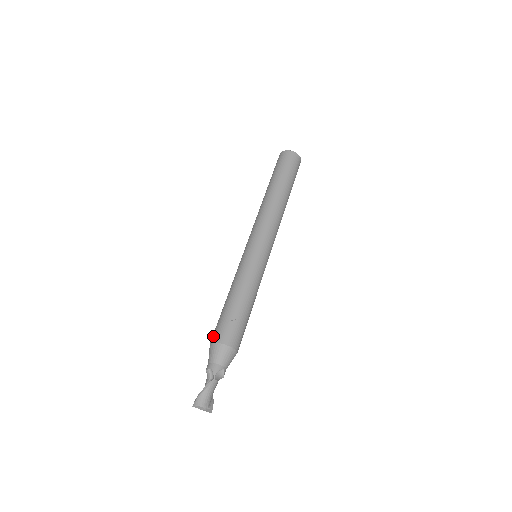
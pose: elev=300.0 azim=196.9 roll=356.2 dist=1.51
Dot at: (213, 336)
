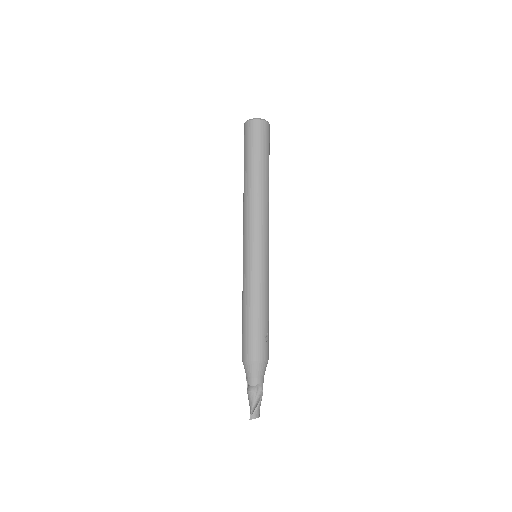
Dot at: (253, 354)
